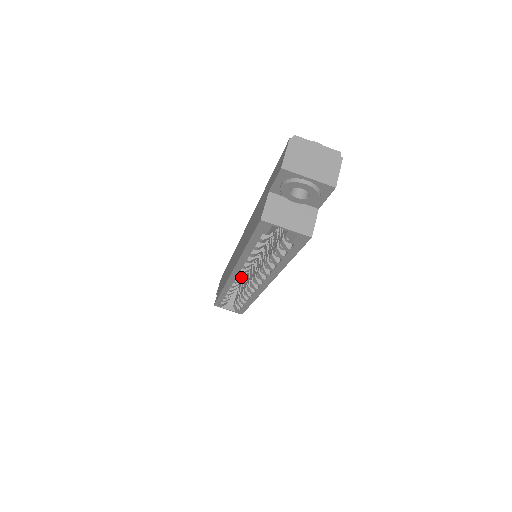
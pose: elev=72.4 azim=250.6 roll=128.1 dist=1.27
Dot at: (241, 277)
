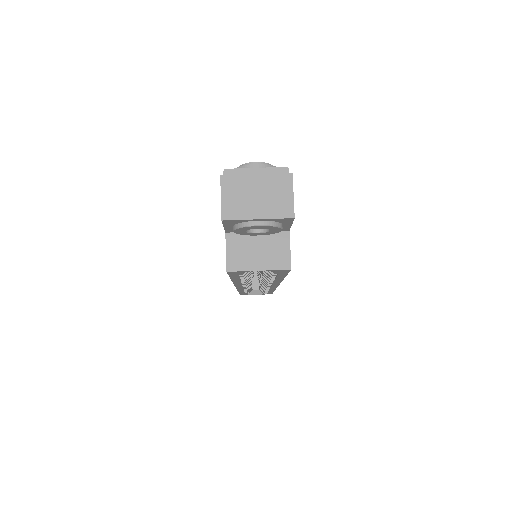
Dot at: occluded
